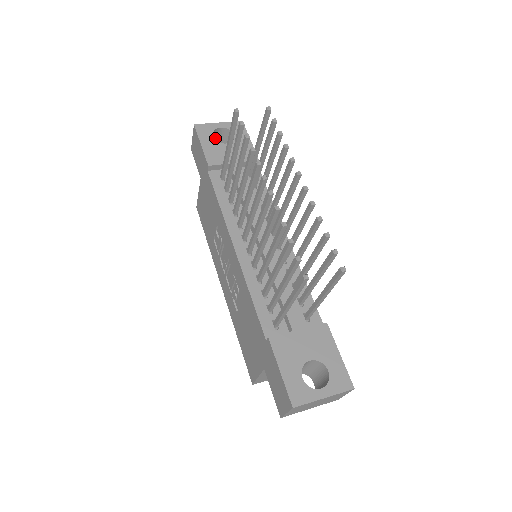
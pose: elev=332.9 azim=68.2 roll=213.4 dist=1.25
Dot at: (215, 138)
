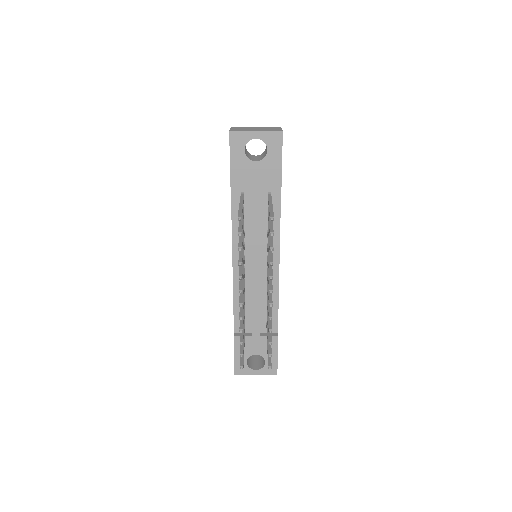
Dot at: occluded
